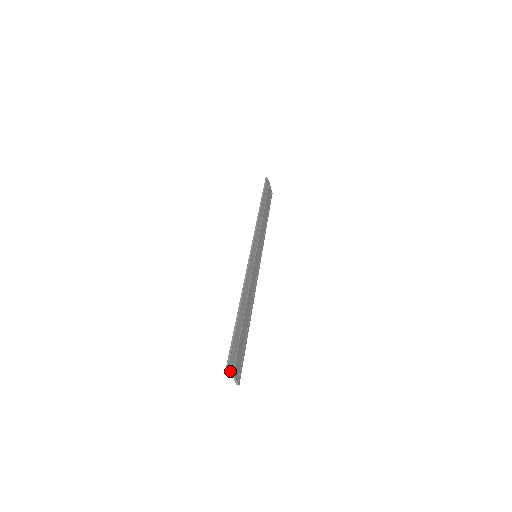
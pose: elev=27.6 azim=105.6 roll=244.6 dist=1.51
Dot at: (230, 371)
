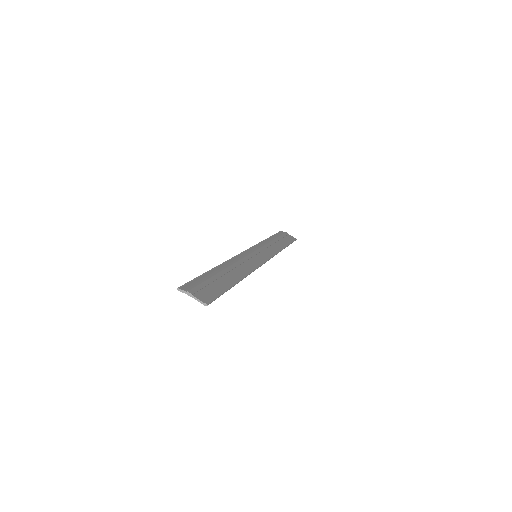
Dot at: occluded
